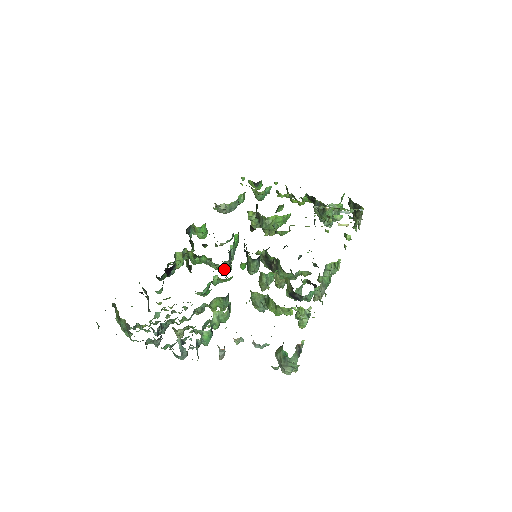
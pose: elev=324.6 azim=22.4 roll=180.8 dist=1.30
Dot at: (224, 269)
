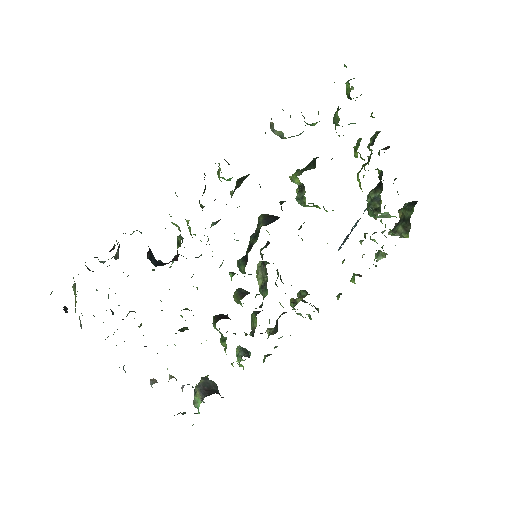
Dot at: occluded
